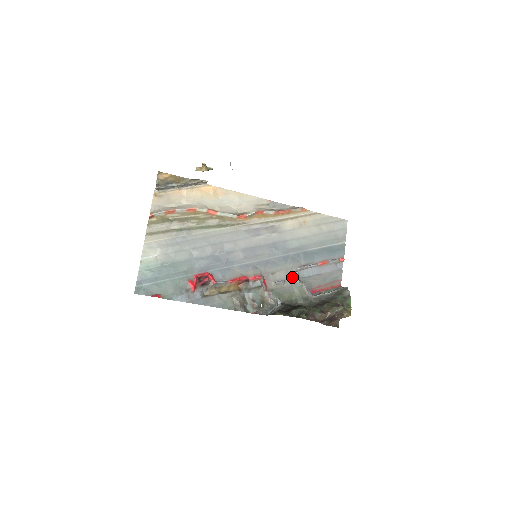
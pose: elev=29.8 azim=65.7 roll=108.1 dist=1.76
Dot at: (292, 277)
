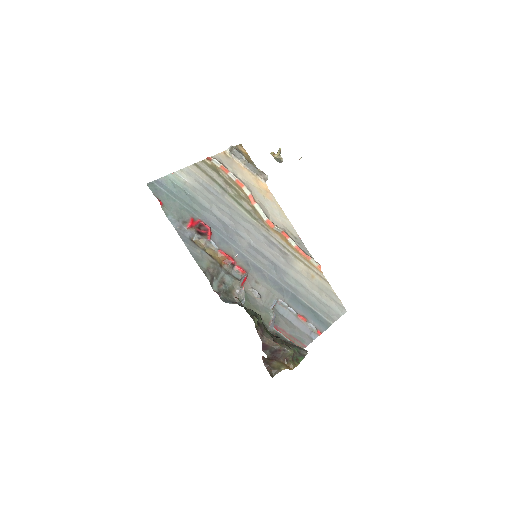
Dot at: (269, 301)
